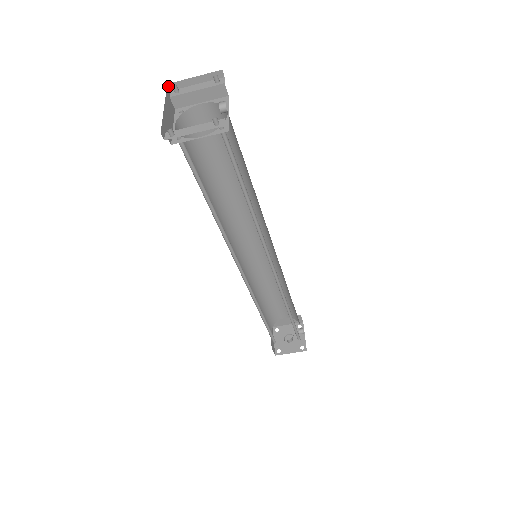
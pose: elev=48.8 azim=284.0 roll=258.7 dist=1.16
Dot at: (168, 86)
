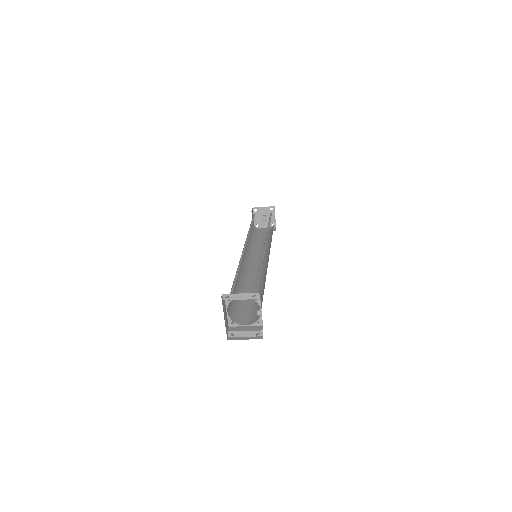
Dot at: (221, 296)
